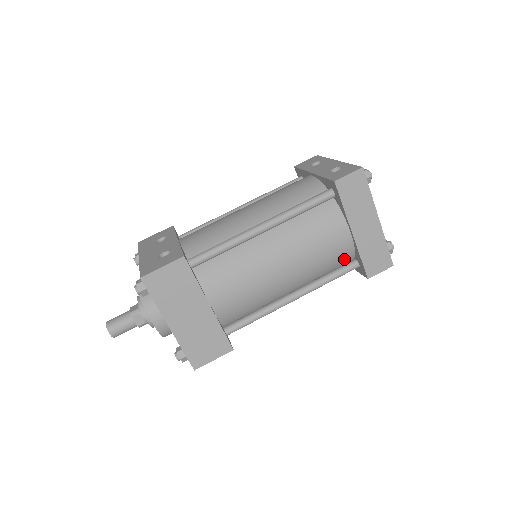
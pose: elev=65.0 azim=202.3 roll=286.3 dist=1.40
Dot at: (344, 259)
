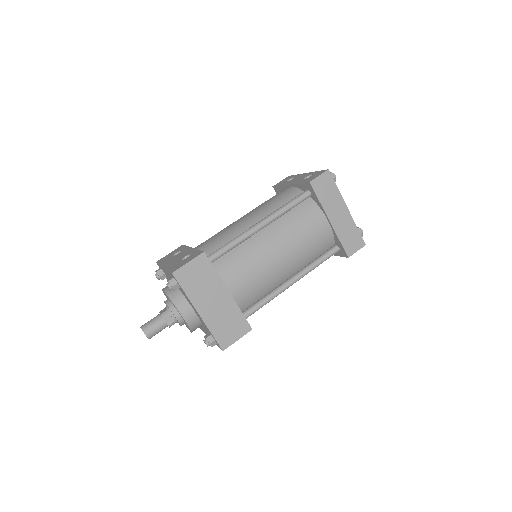
Dot at: (327, 245)
